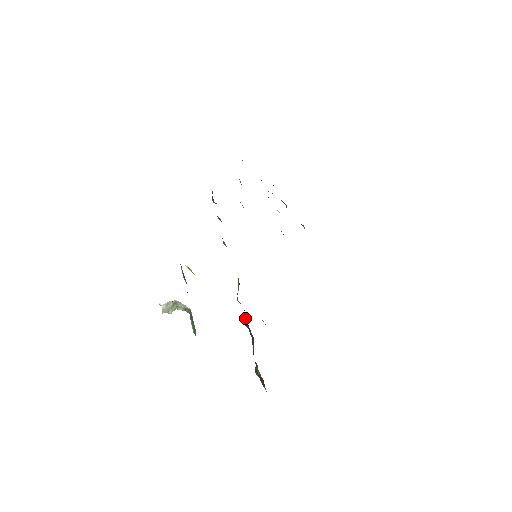
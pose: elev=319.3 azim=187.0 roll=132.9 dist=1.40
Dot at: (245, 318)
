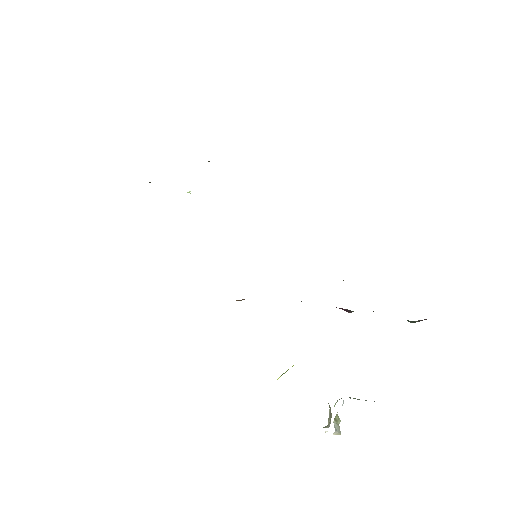
Dot at: occluded
